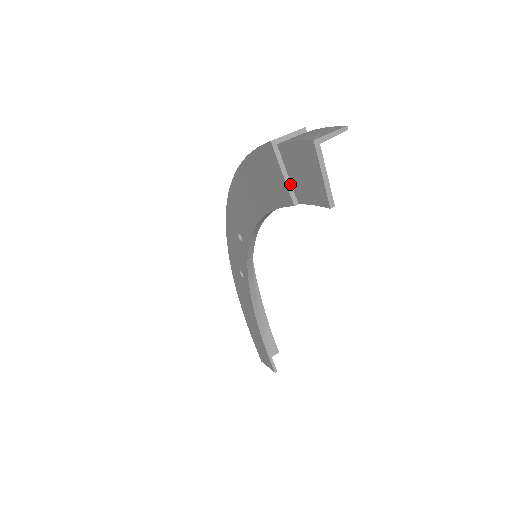
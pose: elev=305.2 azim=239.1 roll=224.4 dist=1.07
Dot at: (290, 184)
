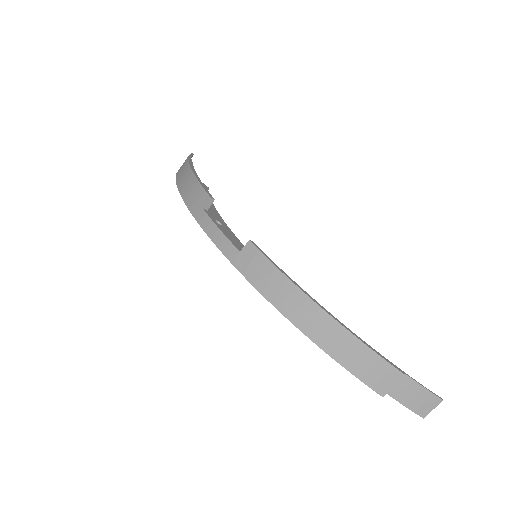
Dot at: occluded
